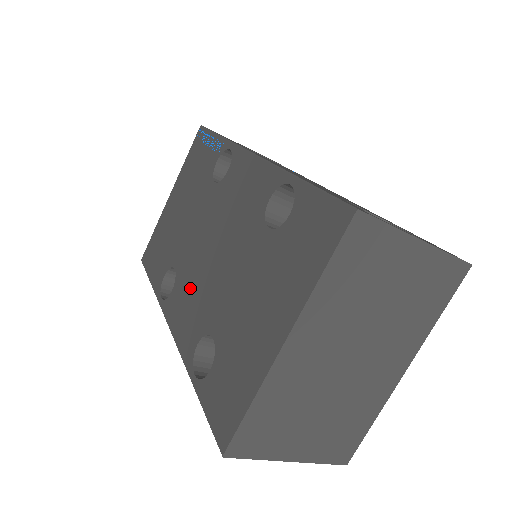
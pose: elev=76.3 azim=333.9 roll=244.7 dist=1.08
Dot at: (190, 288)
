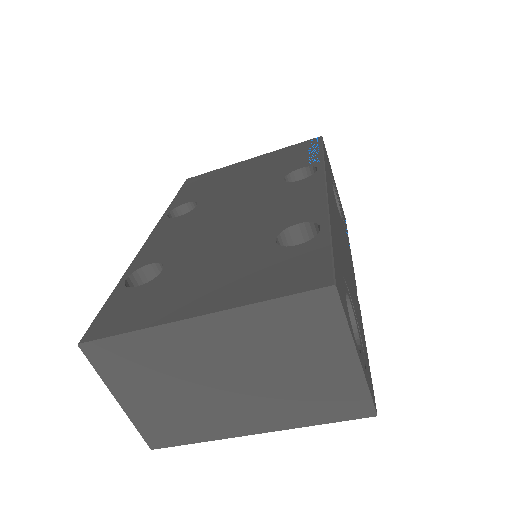
Dot at: (190, 226)
